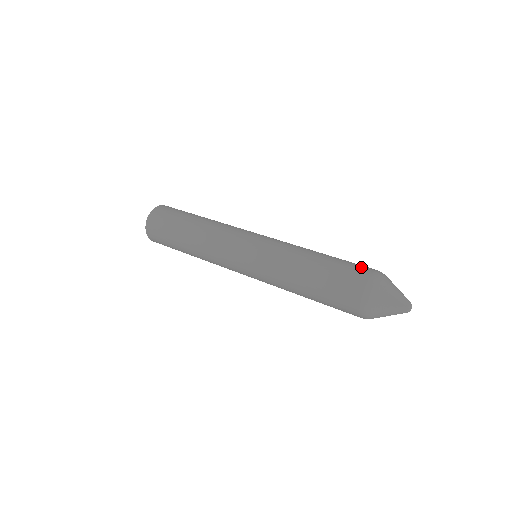
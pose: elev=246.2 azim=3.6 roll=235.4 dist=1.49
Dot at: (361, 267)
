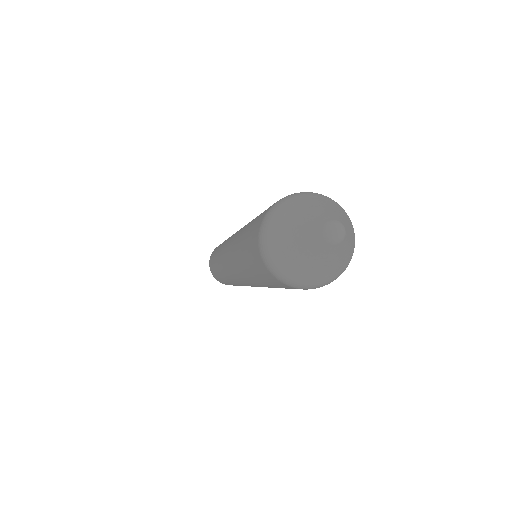
Dot at: occluded
